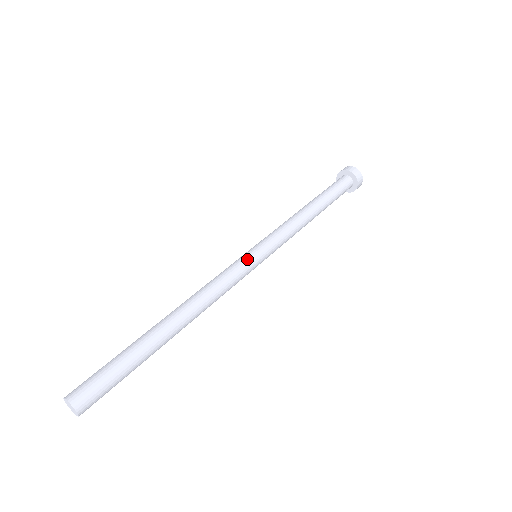
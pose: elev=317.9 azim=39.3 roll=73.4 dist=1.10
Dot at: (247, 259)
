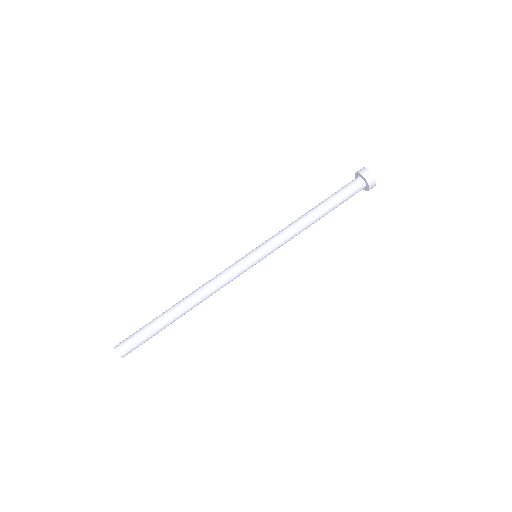
Dot at: (247, 264)
